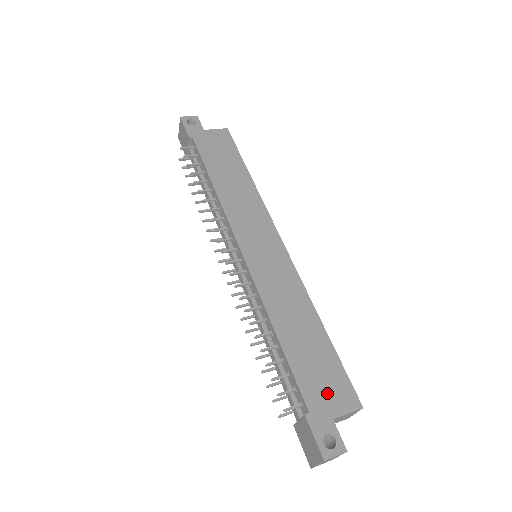
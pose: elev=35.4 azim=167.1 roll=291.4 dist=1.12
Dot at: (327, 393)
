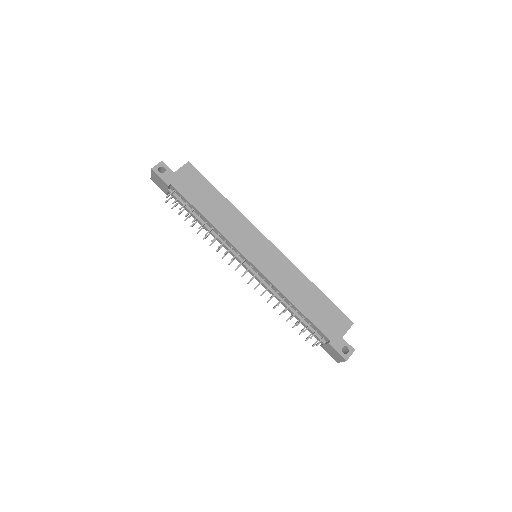
Dot at: (334, 325)
